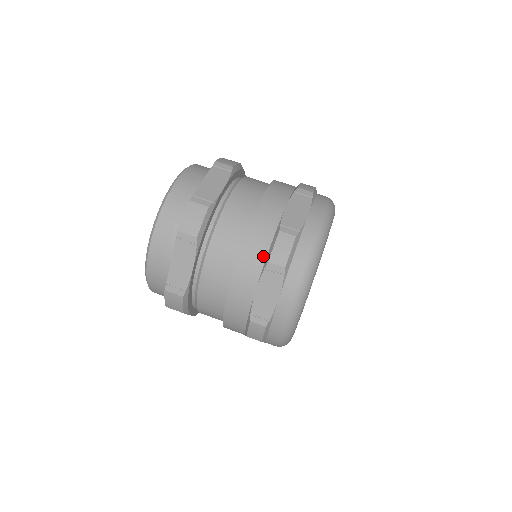
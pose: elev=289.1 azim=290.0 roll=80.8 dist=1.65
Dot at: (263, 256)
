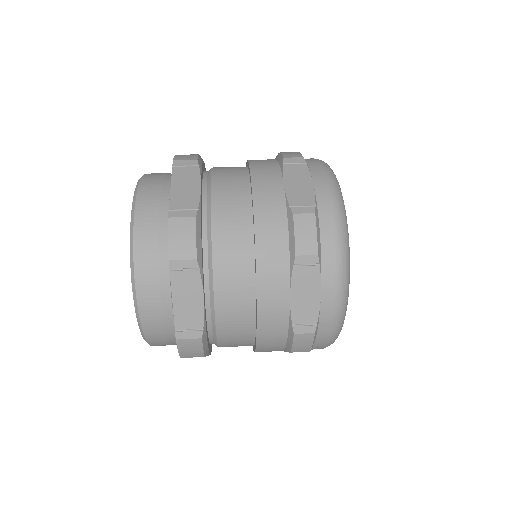
Dot at: (285, 251)
